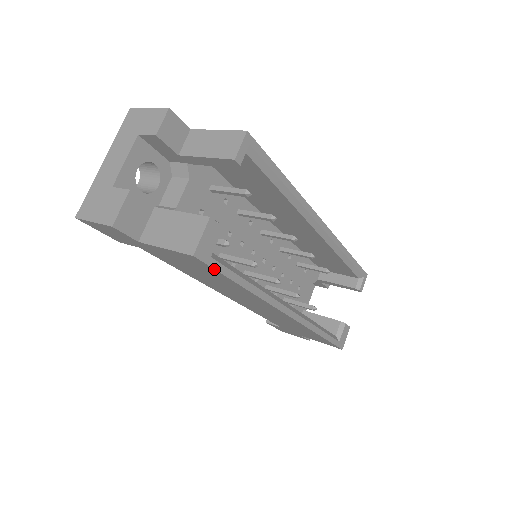
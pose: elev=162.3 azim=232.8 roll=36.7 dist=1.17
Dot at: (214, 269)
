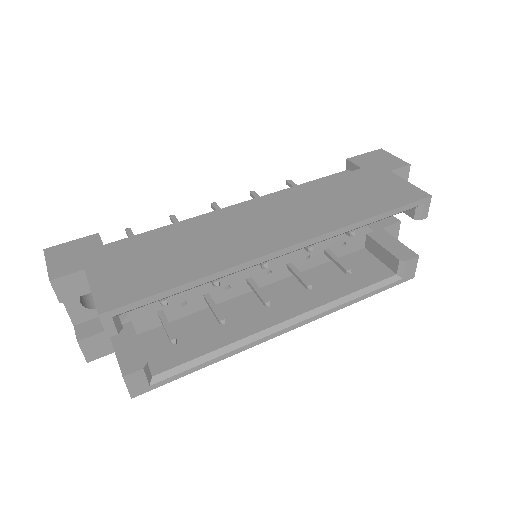
Dot at: occluded
